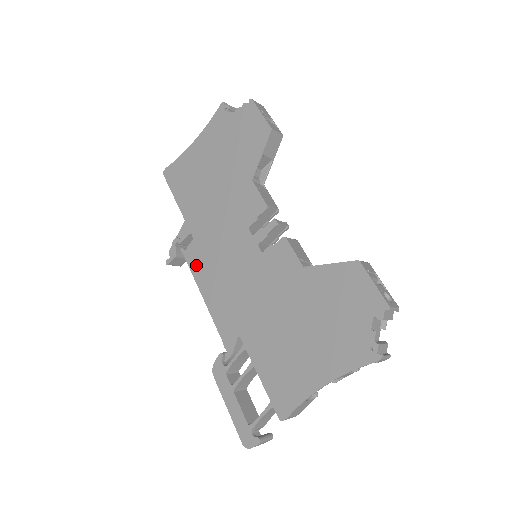
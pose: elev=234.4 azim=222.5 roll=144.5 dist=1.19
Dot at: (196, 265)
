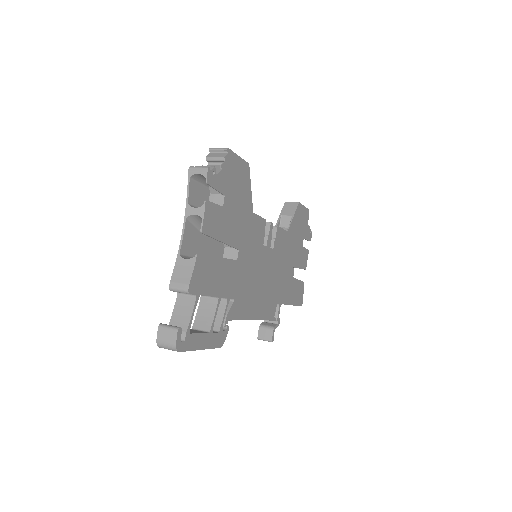
Dot at: occluded
